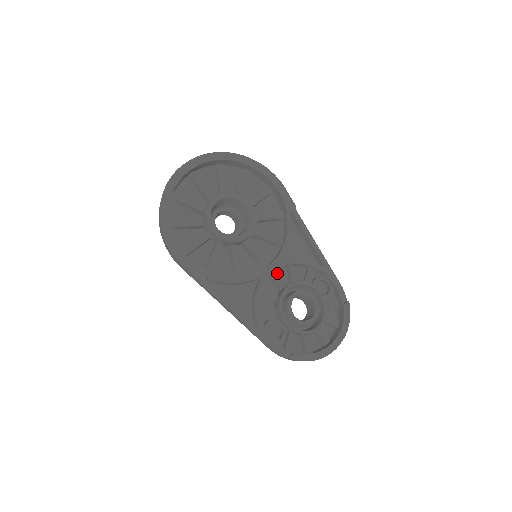
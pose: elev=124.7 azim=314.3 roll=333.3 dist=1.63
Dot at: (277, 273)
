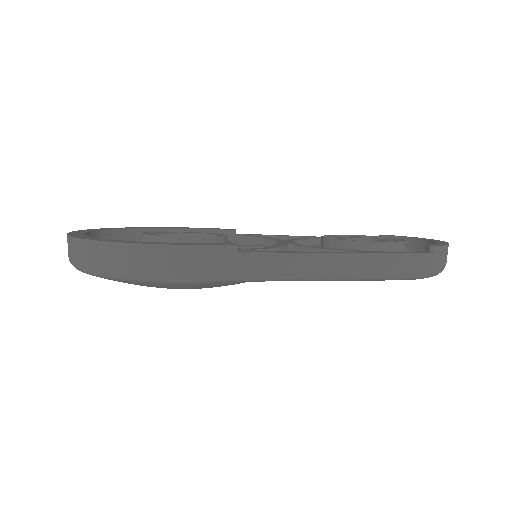
Dot at: occluded
